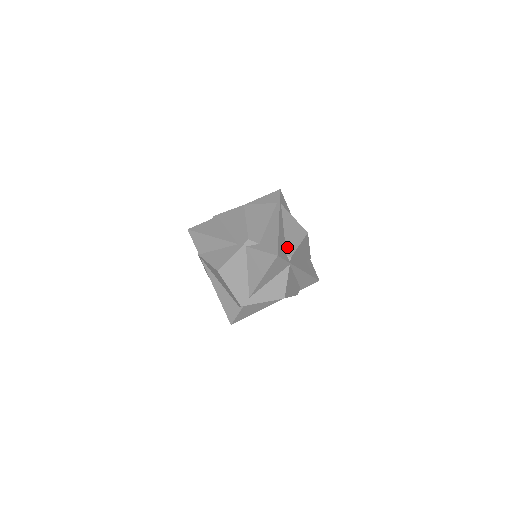
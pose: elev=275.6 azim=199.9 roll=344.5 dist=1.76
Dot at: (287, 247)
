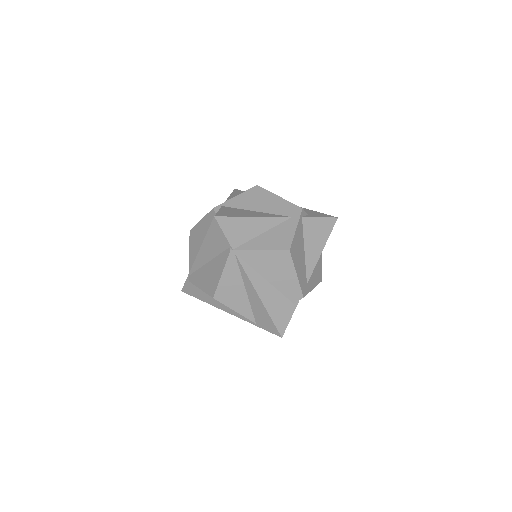
Dot at: occluded
